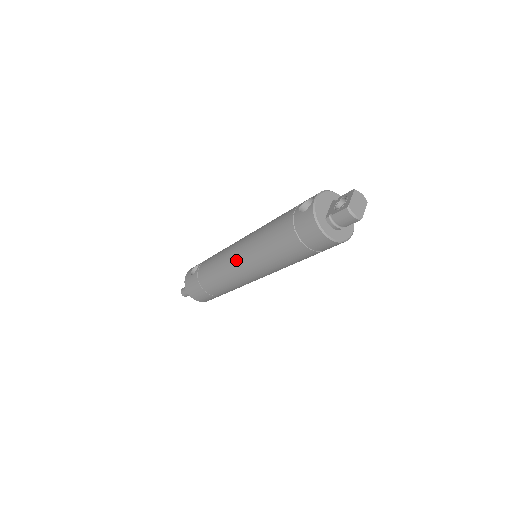
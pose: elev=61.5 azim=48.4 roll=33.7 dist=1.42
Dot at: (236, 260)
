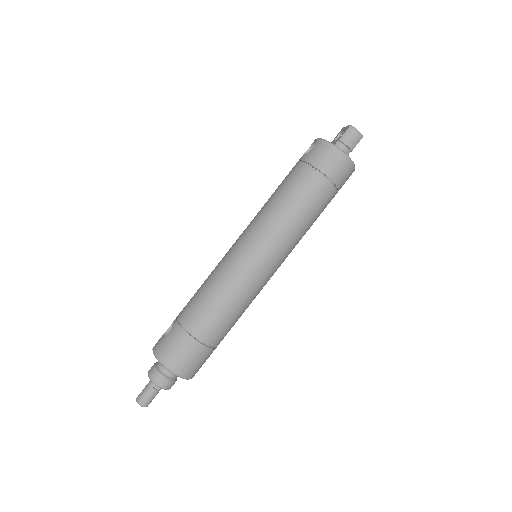
Dot at: (242, 251)
